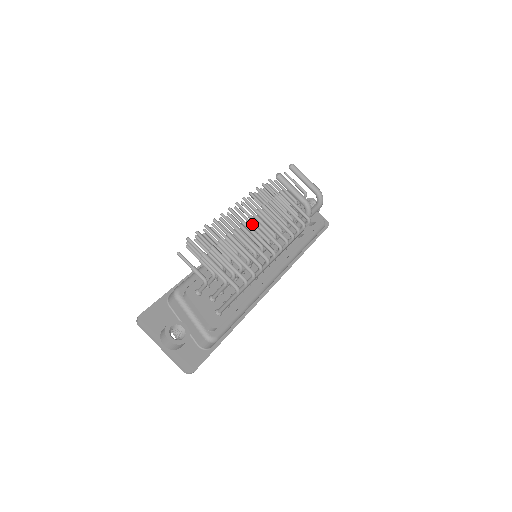
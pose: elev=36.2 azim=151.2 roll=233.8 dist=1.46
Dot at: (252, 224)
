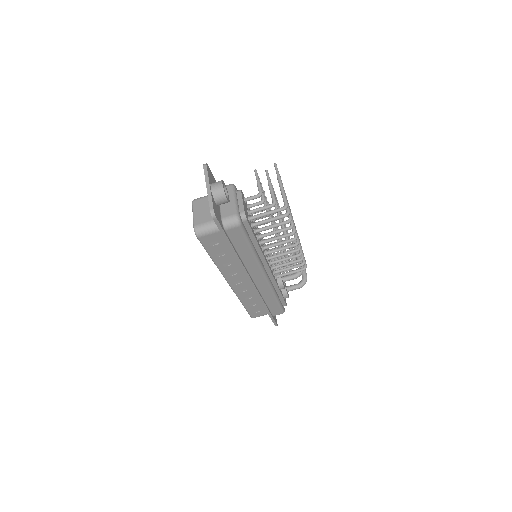
Dot at: occluded
